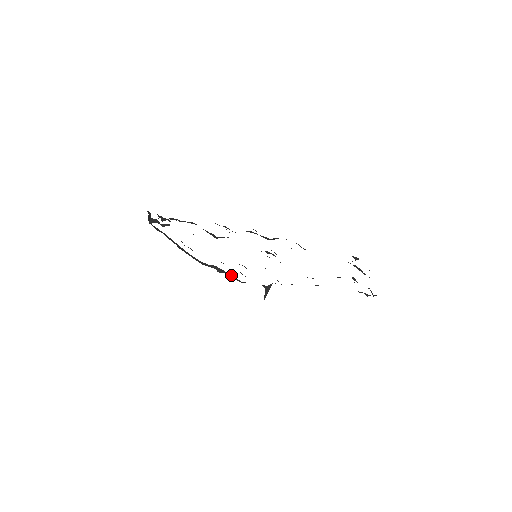
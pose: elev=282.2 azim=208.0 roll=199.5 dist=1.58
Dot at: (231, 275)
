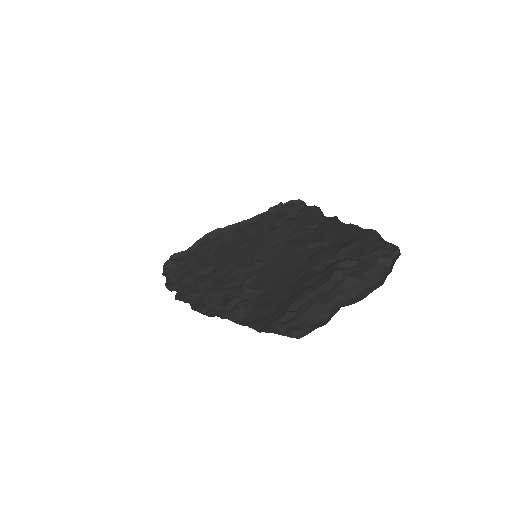
Dot at: (291, 201)
